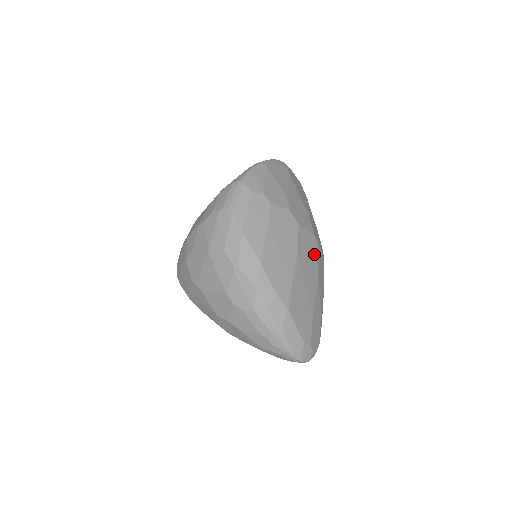
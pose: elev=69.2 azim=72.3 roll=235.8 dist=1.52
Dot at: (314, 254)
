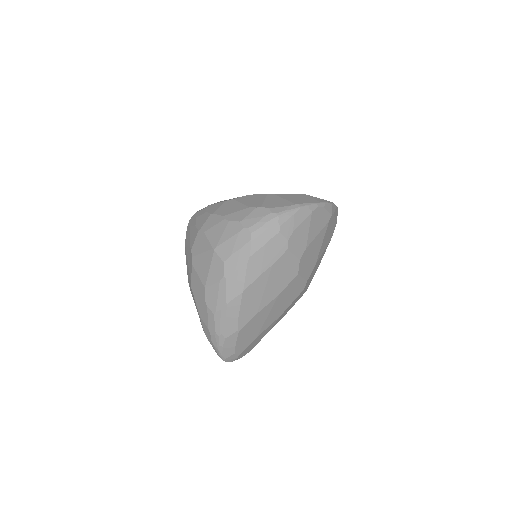
Dot at: (294, 296)
